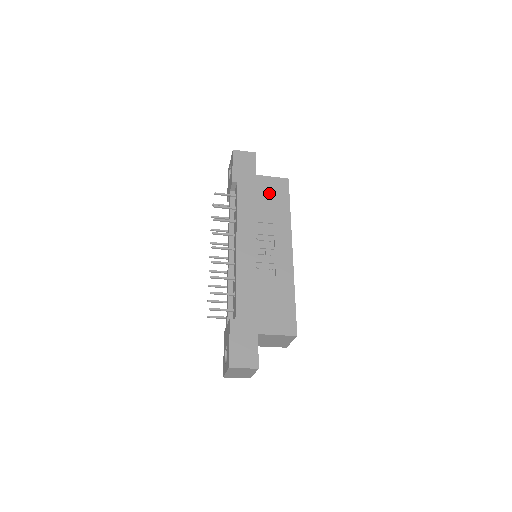
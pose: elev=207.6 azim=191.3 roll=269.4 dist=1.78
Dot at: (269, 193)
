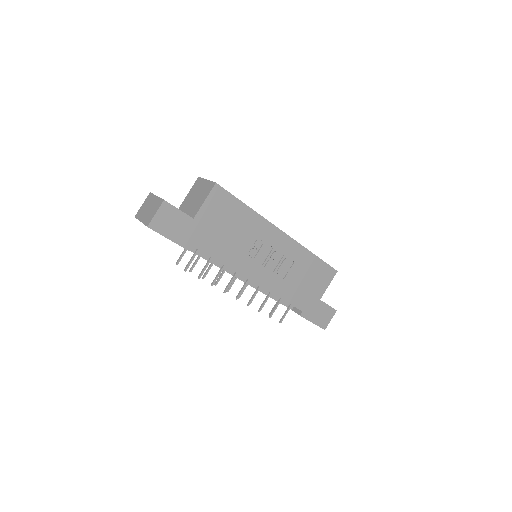
Dot at: (221, 218)
